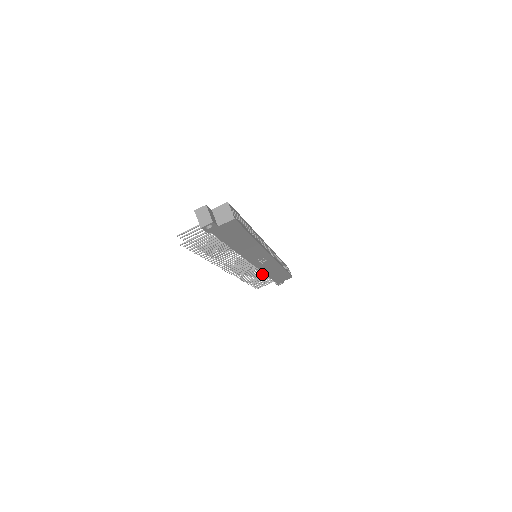
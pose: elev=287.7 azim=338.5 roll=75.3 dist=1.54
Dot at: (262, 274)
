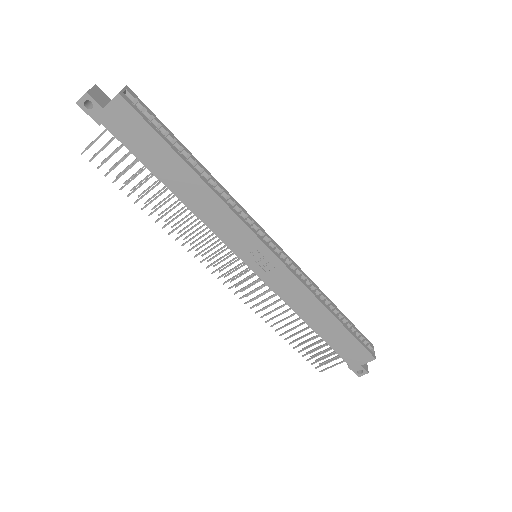
Dot at: occluded
